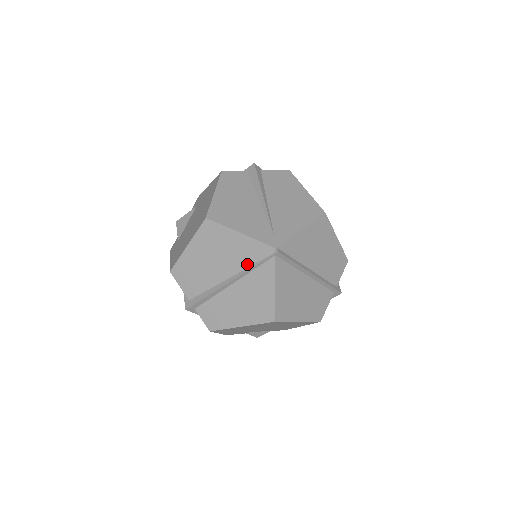
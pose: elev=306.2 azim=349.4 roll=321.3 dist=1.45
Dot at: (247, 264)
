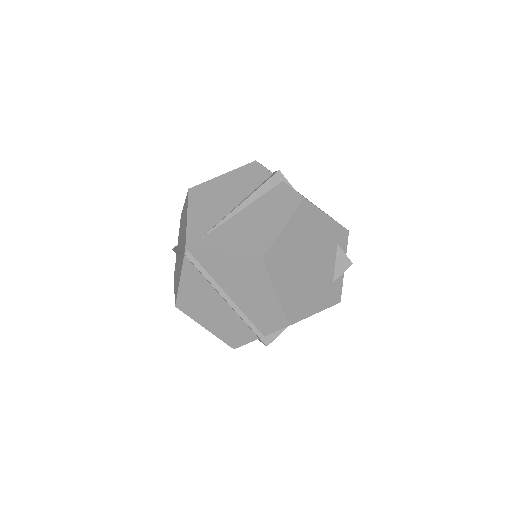
Dot at: occluded
